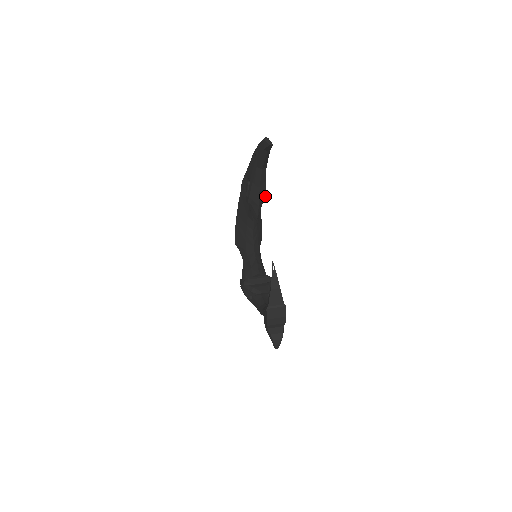
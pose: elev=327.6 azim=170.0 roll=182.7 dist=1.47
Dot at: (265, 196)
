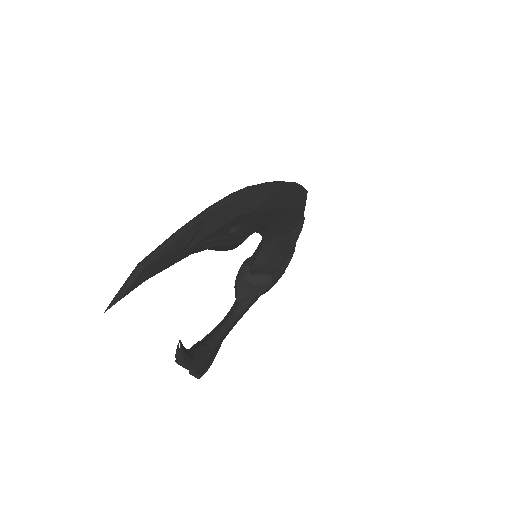
Dot at: (235, 244)
